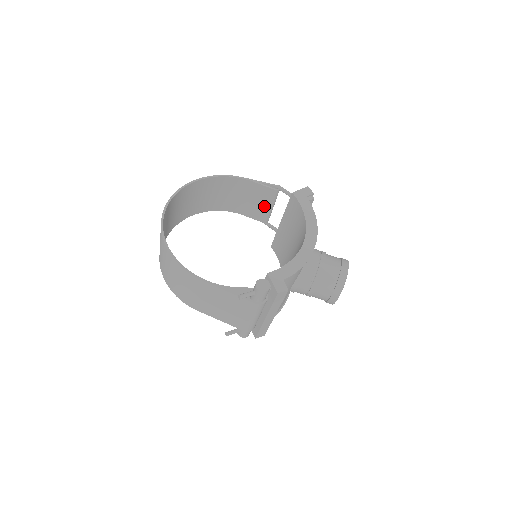
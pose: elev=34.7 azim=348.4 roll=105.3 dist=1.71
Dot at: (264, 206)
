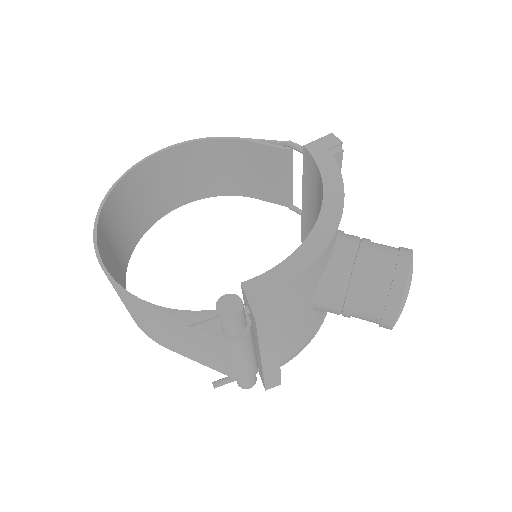
Dot at: (278, 179)
